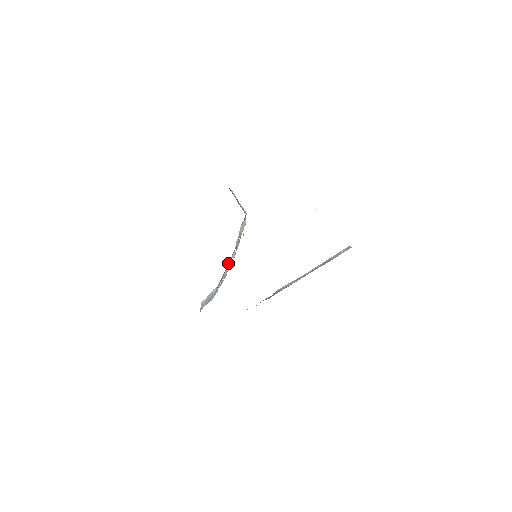
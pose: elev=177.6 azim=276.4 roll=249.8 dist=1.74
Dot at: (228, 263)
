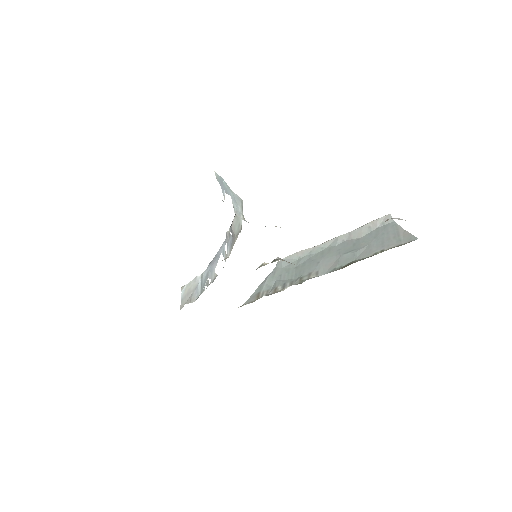
Dot at: (216, 254)
